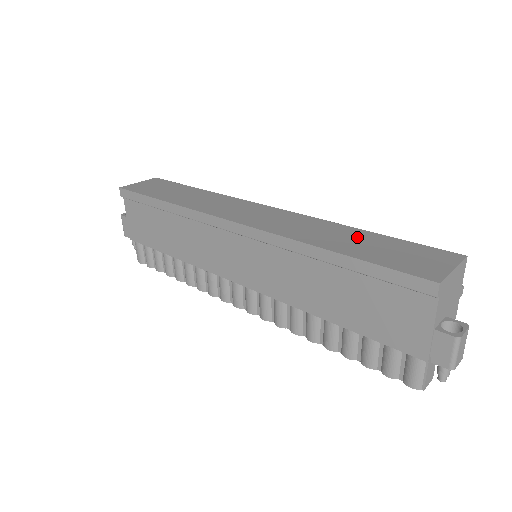
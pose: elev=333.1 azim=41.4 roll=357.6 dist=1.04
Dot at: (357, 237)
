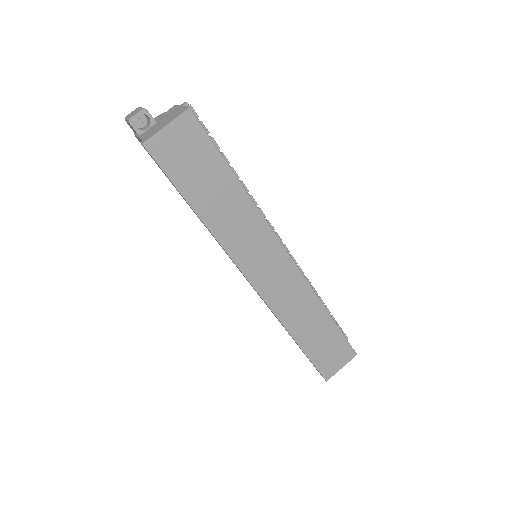
Dot at: (320, 326)
